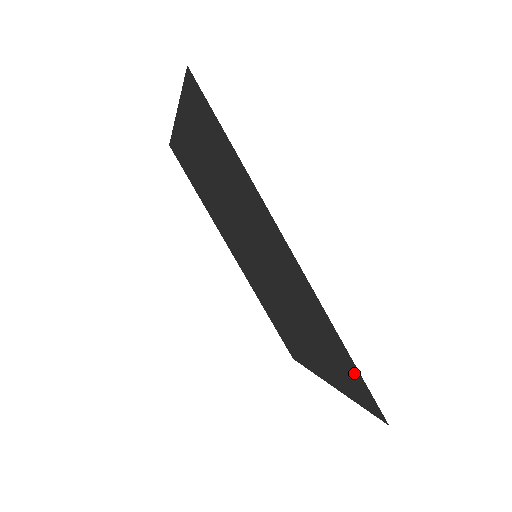
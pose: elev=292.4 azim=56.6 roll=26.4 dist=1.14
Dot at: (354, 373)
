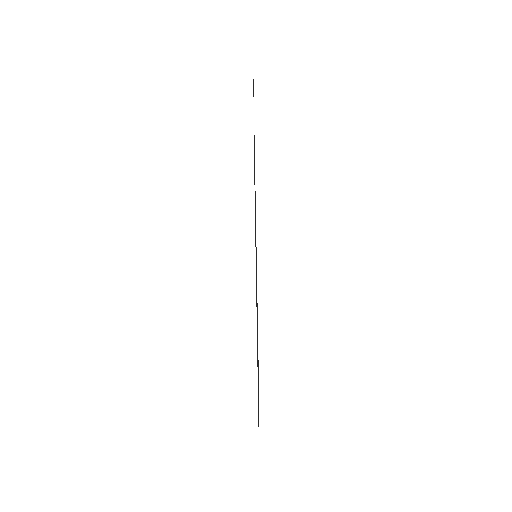
Dot at: occluded
